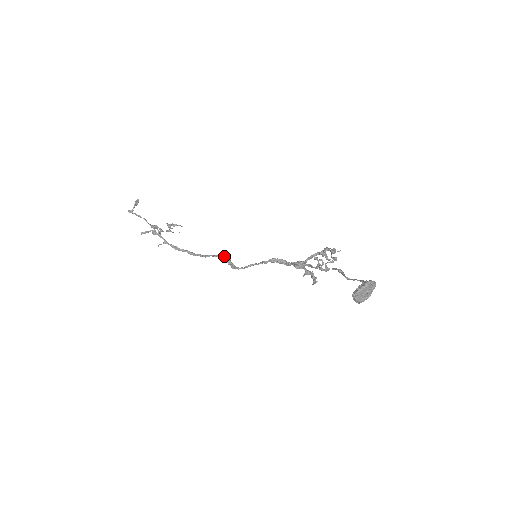
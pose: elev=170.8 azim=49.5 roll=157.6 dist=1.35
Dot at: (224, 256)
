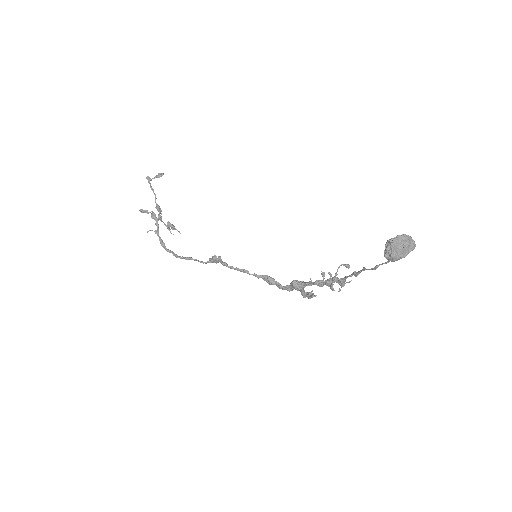
Dot at: (216, 256)
